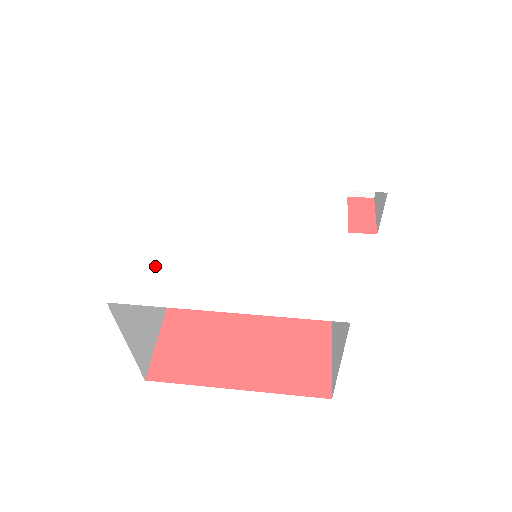
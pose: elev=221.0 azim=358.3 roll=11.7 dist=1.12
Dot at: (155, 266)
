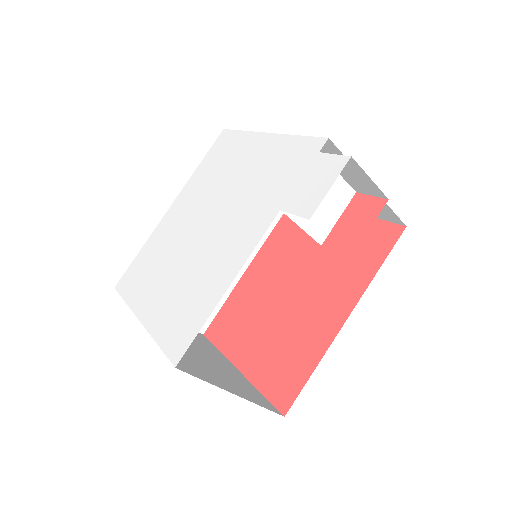
Dot at: (142, 266)
